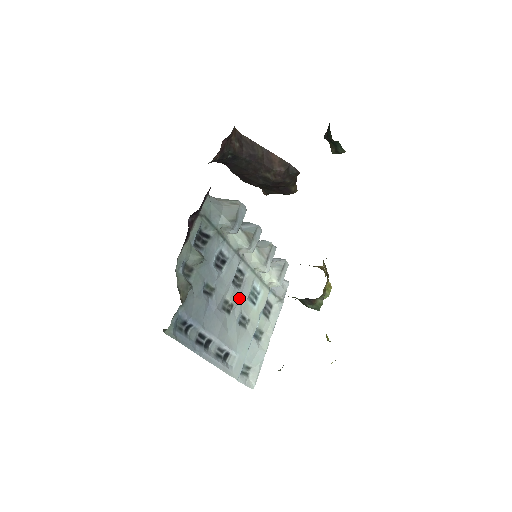
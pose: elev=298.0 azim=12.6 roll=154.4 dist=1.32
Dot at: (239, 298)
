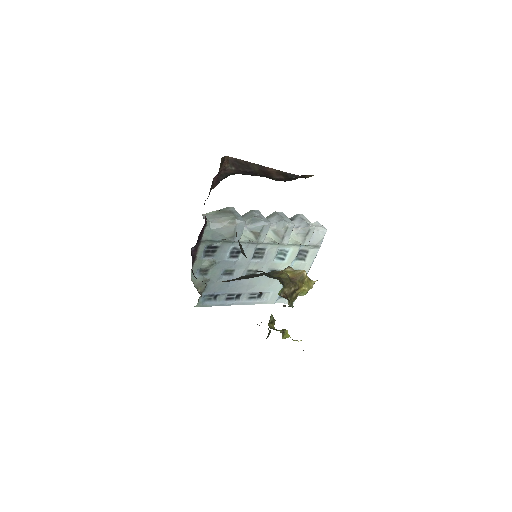
Dot at: (263, 263)
